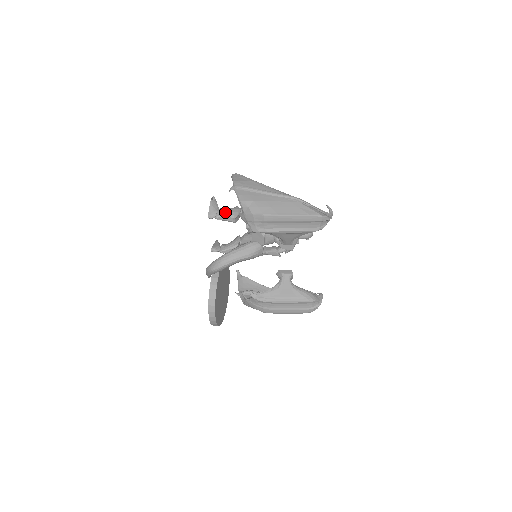
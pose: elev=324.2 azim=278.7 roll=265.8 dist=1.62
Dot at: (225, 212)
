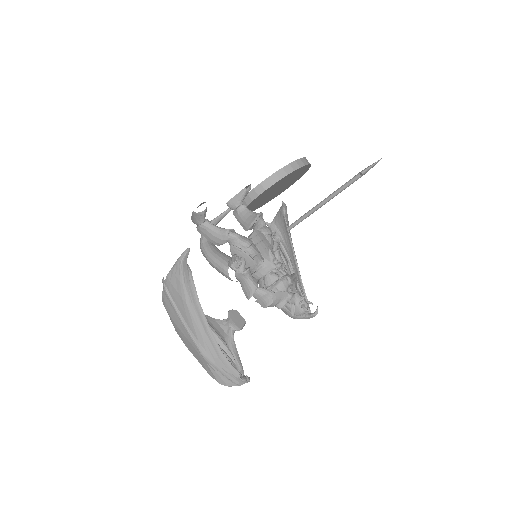
Dot at: (205, 234)
